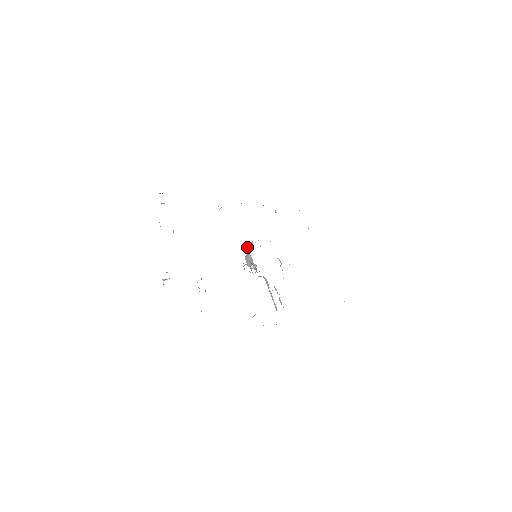
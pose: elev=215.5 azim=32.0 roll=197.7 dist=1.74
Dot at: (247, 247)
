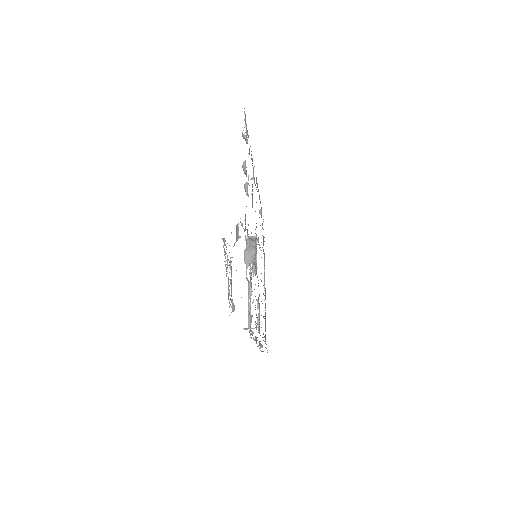
Dot at: (251, 239)
